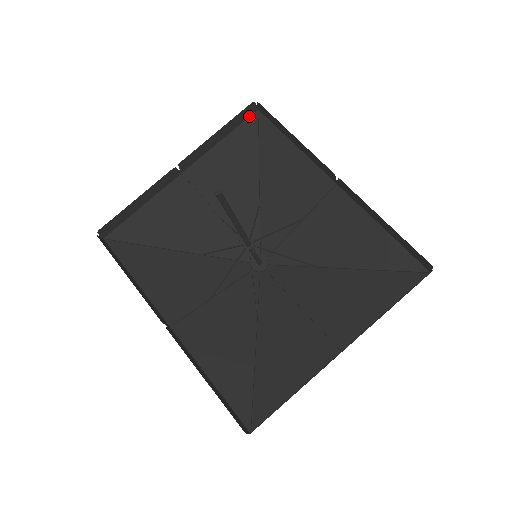
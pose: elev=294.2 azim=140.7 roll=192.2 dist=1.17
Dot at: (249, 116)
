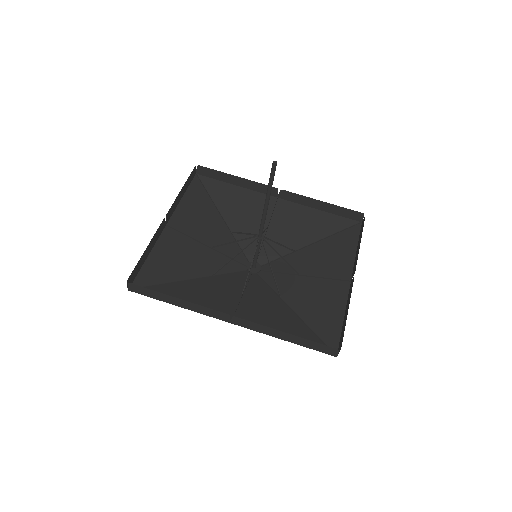
Dot at: (192, 179)
